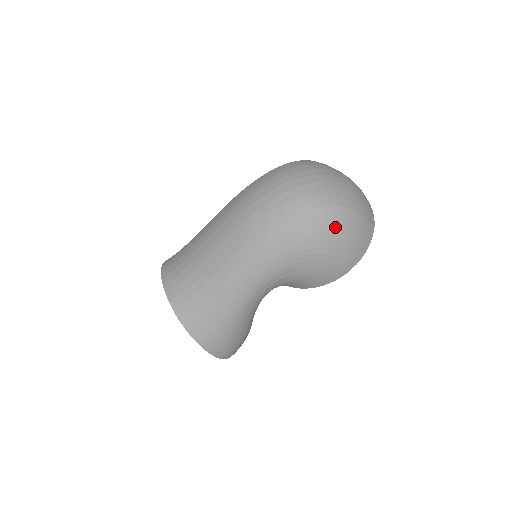
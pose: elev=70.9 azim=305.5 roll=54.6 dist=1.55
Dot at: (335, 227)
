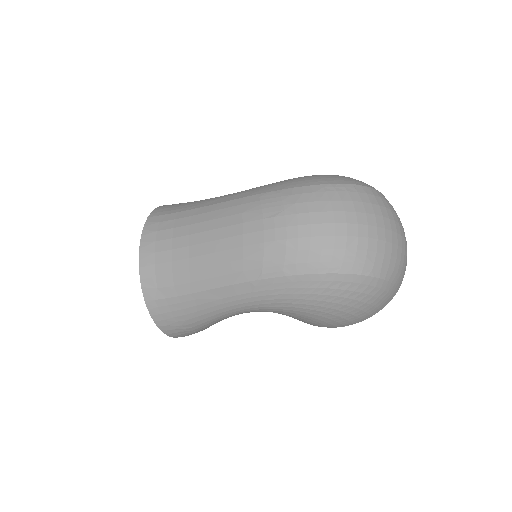
Dot at: (356, 296)
